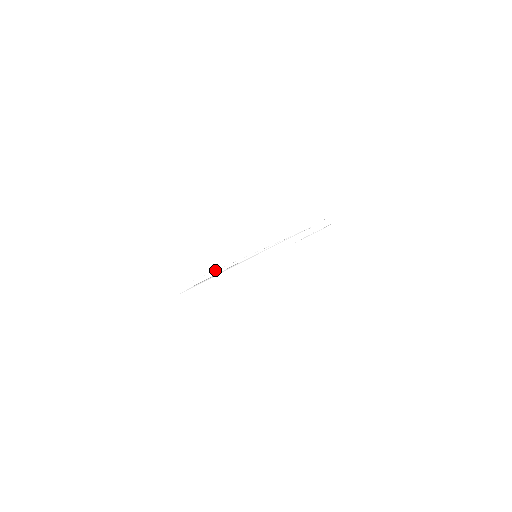
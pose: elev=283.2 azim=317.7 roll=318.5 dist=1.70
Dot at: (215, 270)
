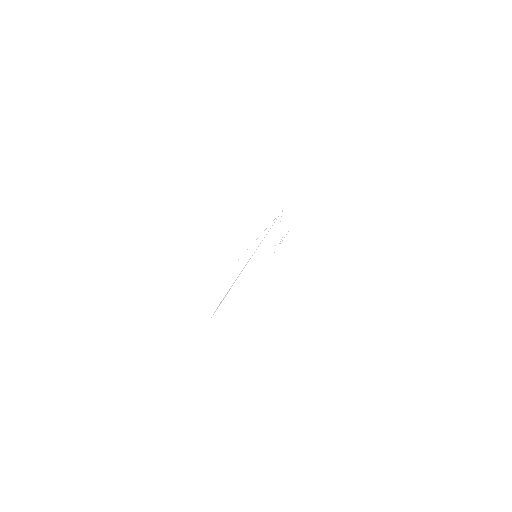
Dot at: occluded
